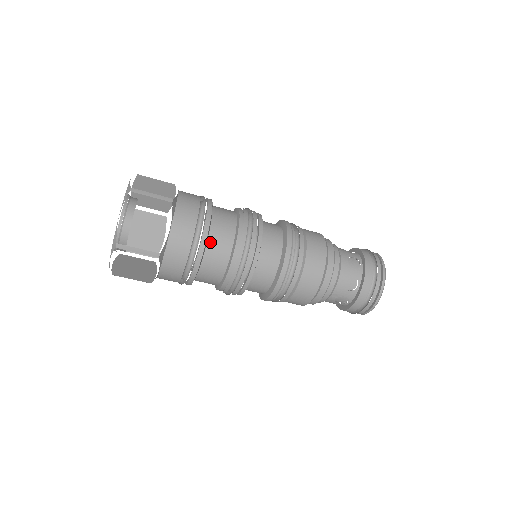
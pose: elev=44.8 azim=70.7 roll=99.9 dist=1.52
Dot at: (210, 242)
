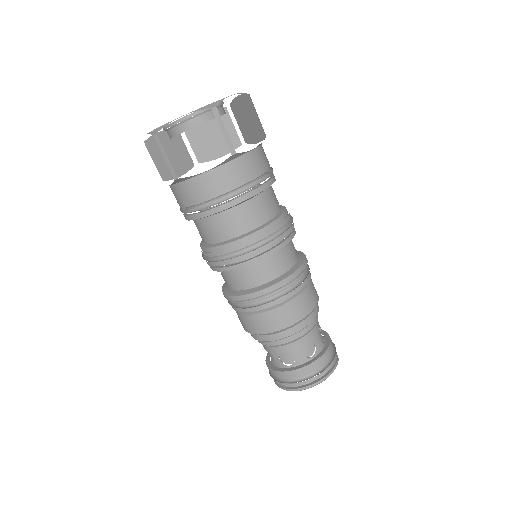
Dot at: (225, 214)
